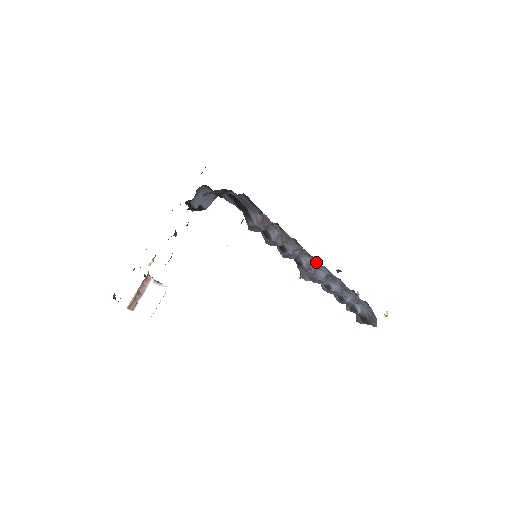
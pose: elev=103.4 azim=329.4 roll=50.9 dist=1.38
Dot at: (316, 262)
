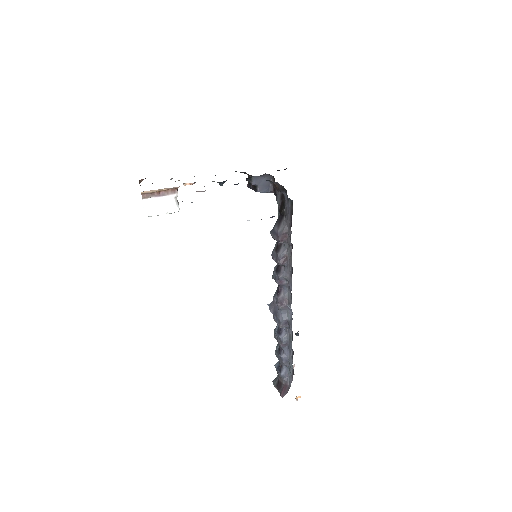
Dot at: (290, 302)
